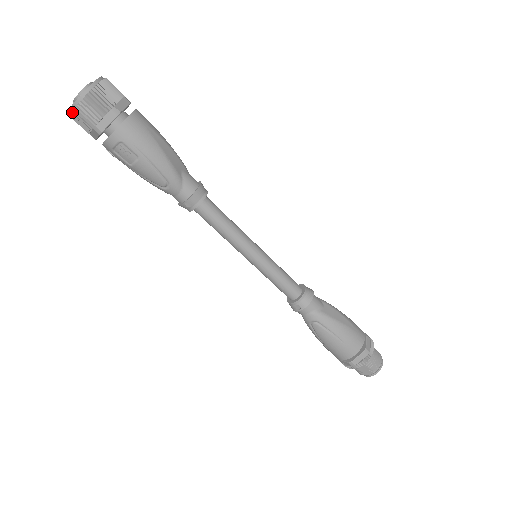
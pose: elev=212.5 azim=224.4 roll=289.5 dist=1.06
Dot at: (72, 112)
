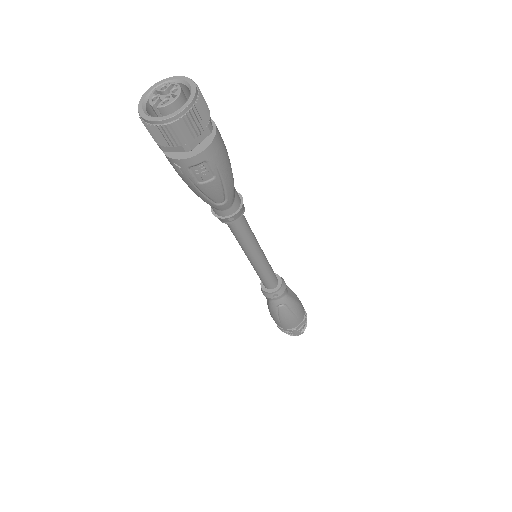
Dot at: (165, 125)
